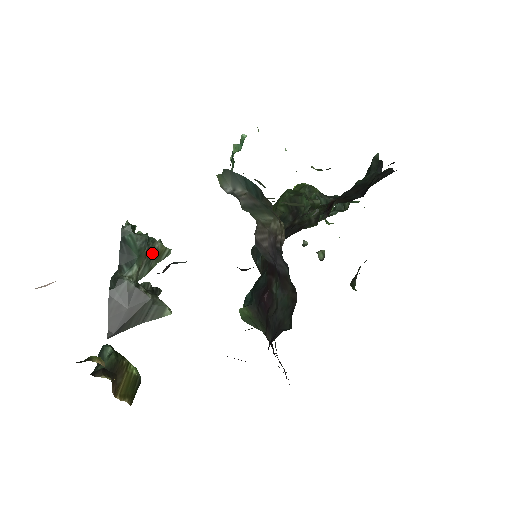
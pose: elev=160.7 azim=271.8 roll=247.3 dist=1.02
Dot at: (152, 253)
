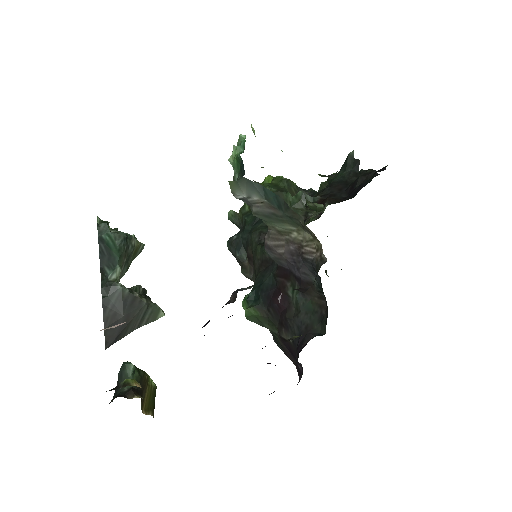
Dot at: (130, 251)
